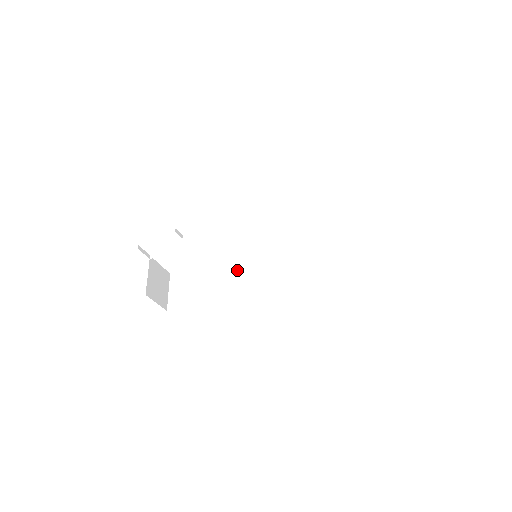
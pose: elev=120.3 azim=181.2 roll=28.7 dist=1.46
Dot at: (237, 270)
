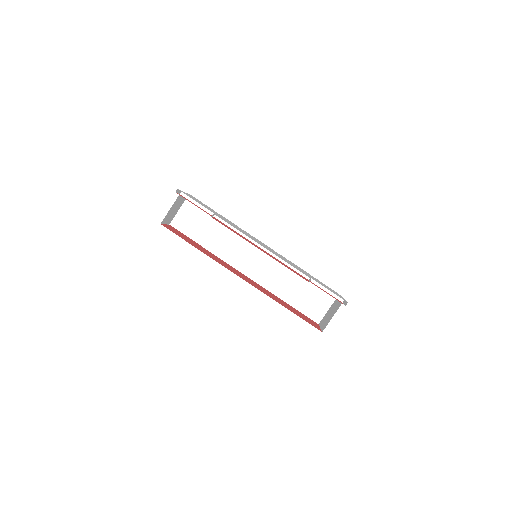
Dot at: (238, 238)
